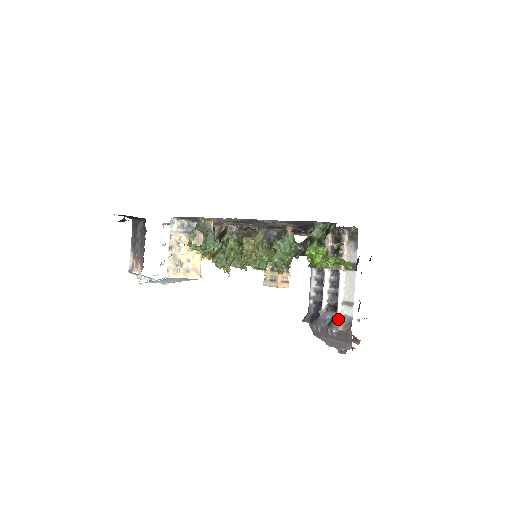
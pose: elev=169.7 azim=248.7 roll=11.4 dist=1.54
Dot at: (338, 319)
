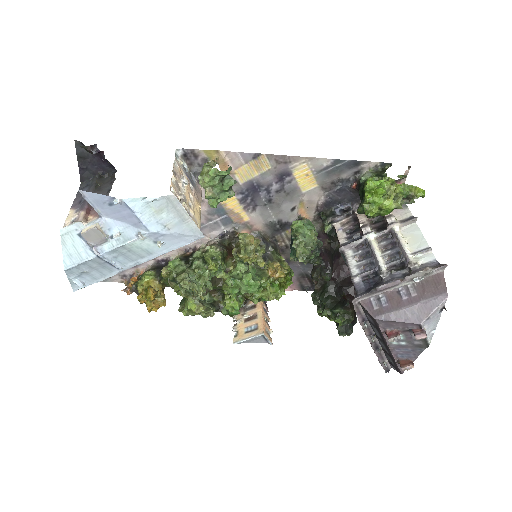
Dot at: (417, 266)
